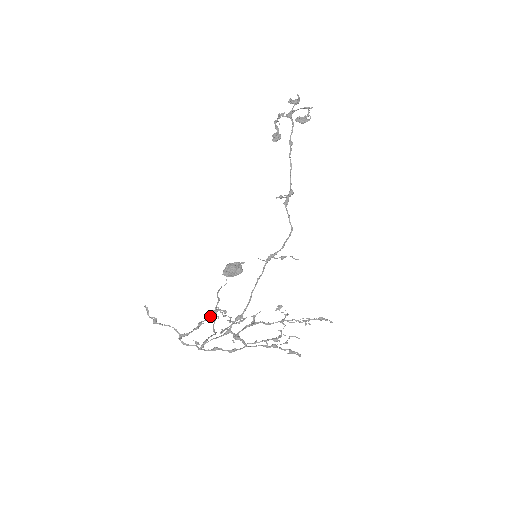
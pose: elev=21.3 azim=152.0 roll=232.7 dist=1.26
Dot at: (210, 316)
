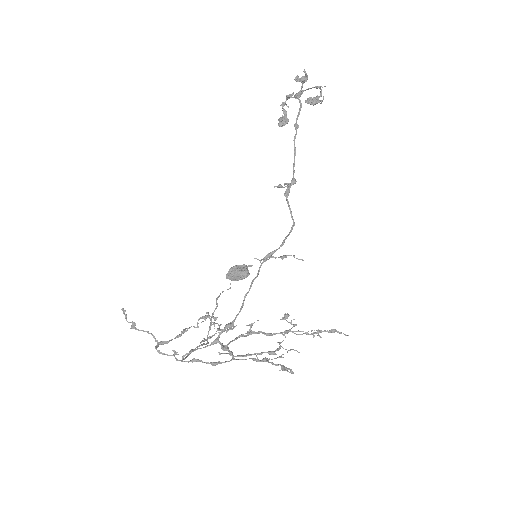
Dot at: (198, 323)
